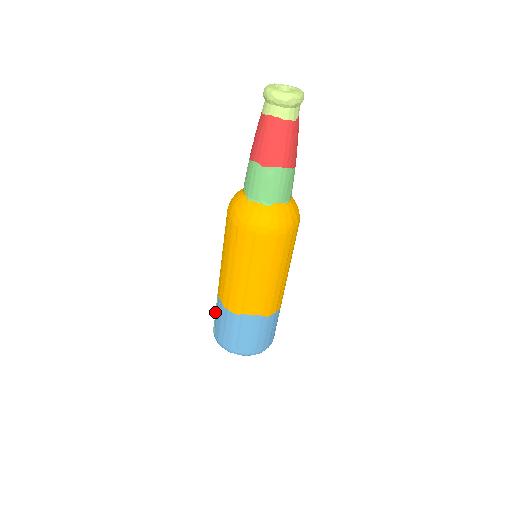
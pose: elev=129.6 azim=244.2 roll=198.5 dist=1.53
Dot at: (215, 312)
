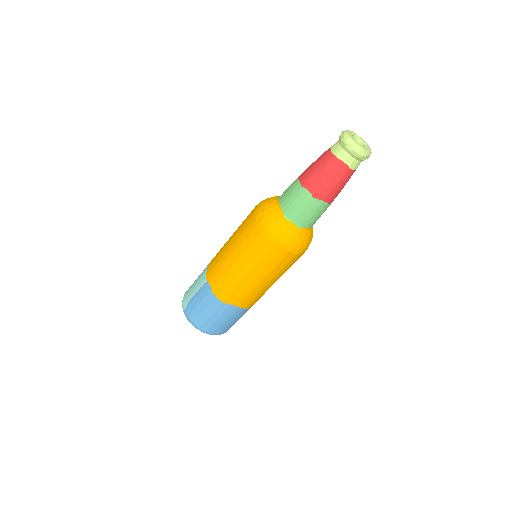
Dot at: (194, 290)
